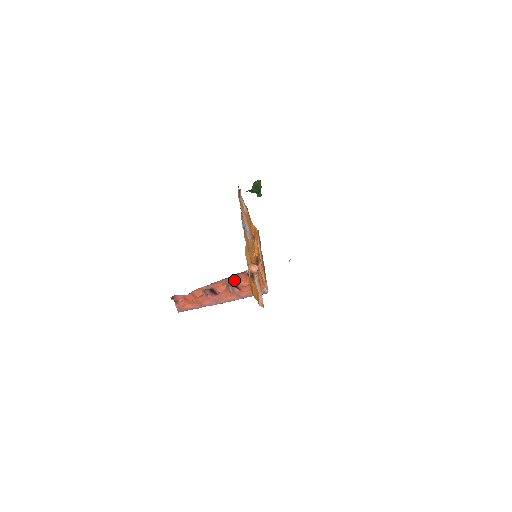
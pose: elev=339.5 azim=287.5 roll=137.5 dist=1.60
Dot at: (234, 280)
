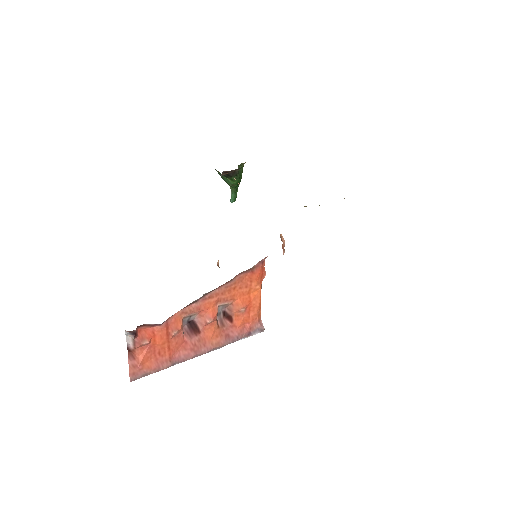
Dot at: (232, 292)
